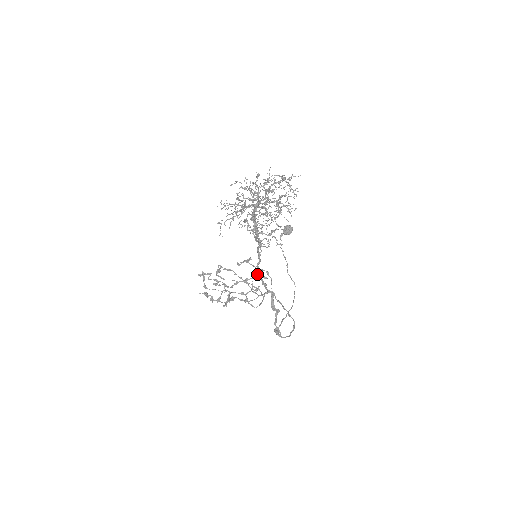
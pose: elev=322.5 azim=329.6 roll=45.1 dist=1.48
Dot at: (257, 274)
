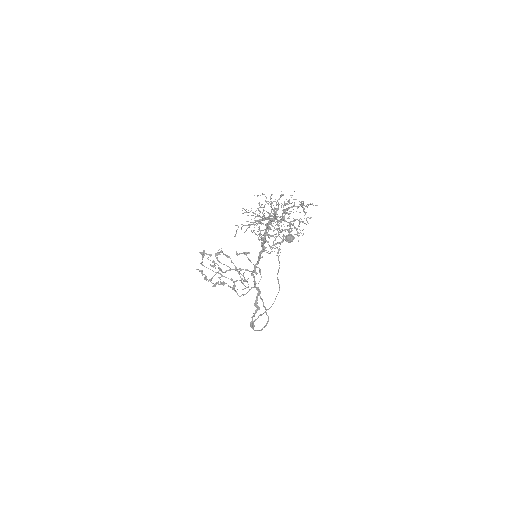
Dot at: (252, 272)
